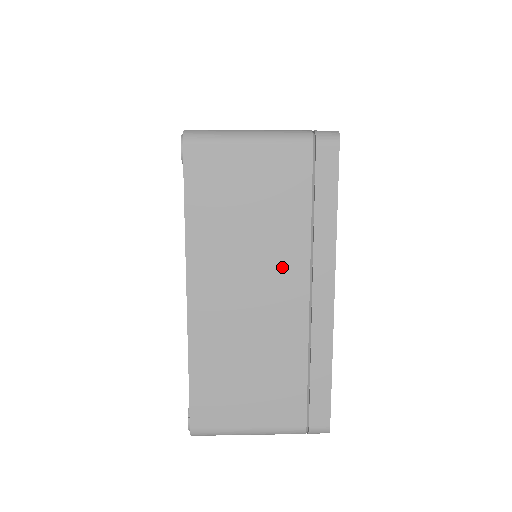
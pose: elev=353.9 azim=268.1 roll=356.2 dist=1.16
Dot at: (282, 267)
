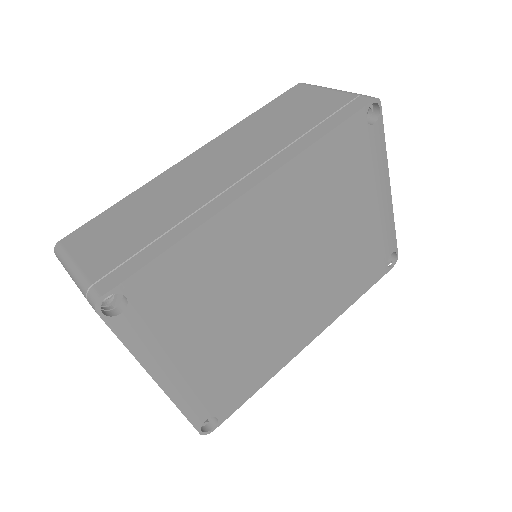
Dot at: occluded
